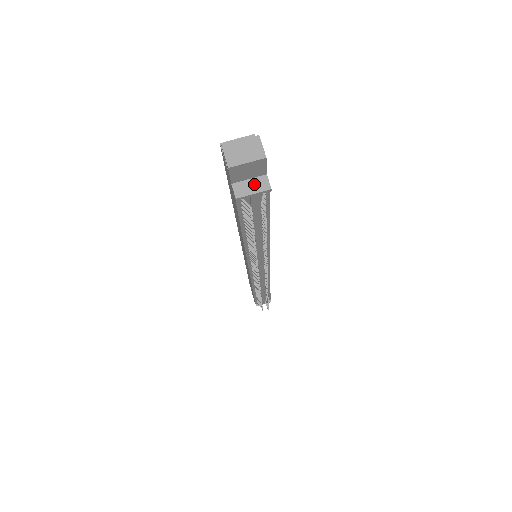
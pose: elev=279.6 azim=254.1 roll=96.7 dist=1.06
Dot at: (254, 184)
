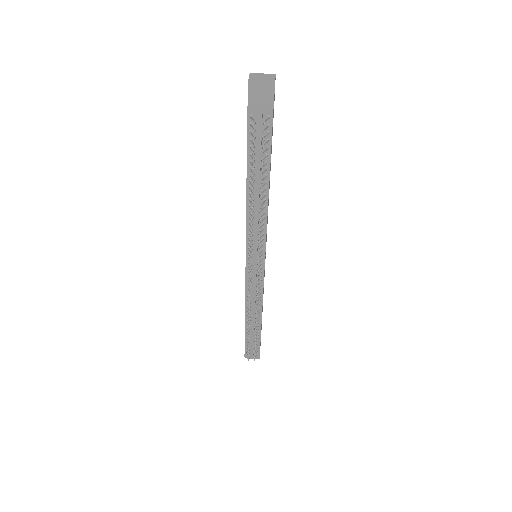
Dot at: (263, 107)
